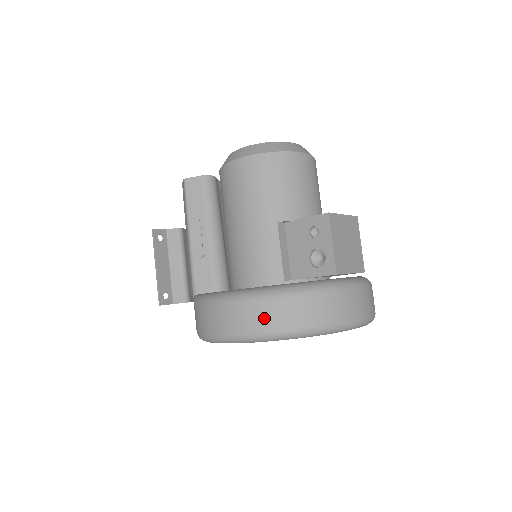
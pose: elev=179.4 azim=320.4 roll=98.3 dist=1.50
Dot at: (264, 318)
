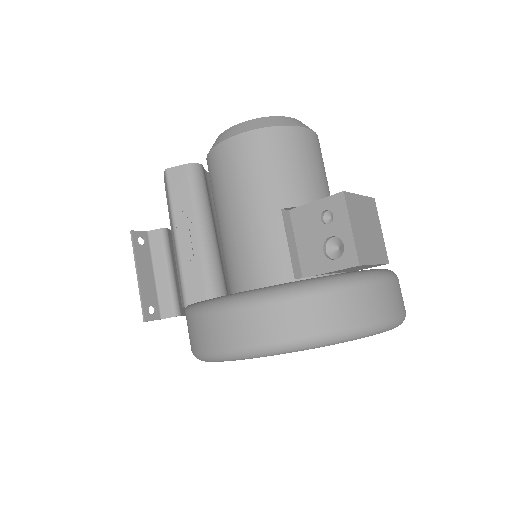
Dot at: (275, 325)
